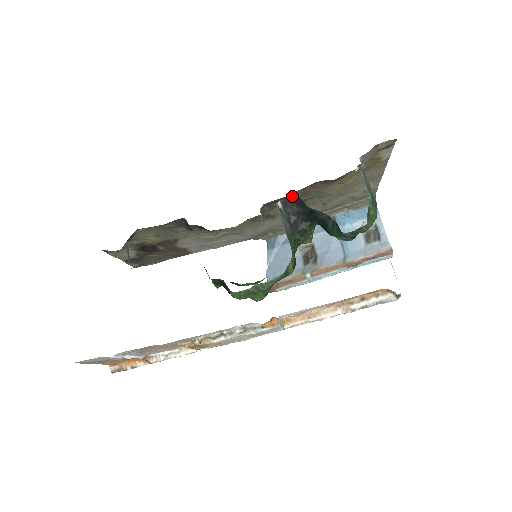
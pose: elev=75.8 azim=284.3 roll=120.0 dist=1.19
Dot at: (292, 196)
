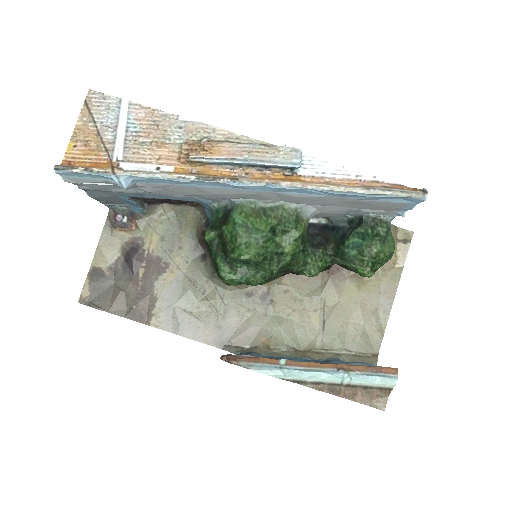
Dot at: occluded
